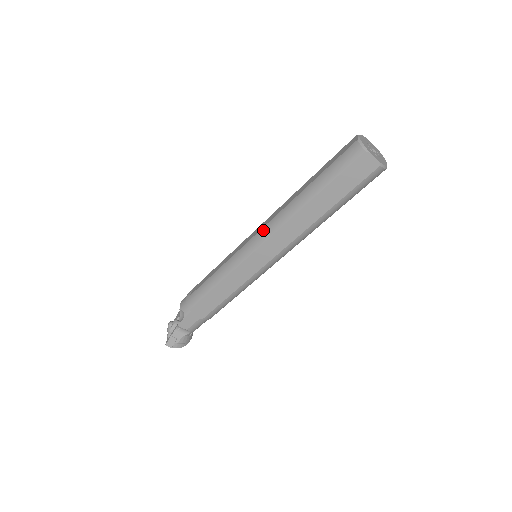
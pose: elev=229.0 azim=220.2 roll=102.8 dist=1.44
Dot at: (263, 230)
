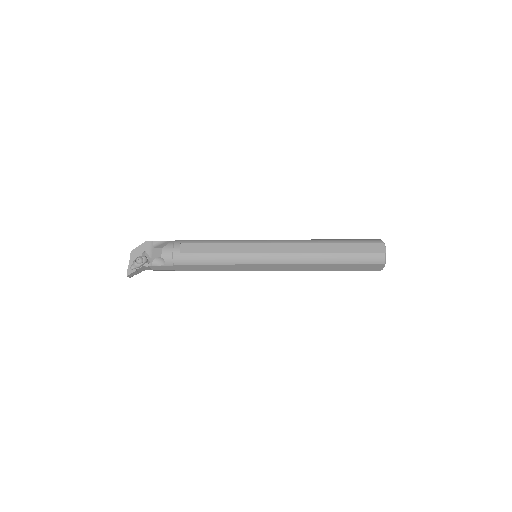
Dot at: (284, 256)
